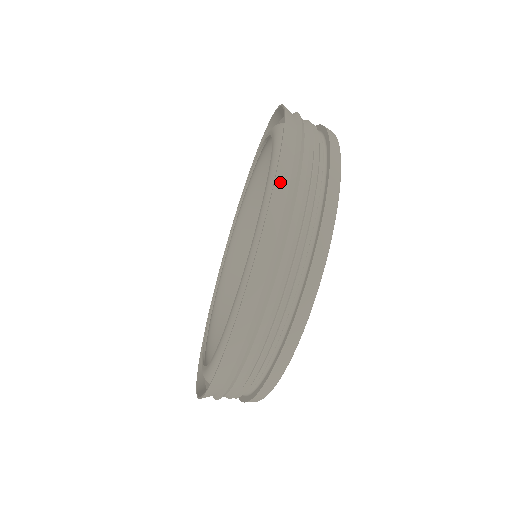
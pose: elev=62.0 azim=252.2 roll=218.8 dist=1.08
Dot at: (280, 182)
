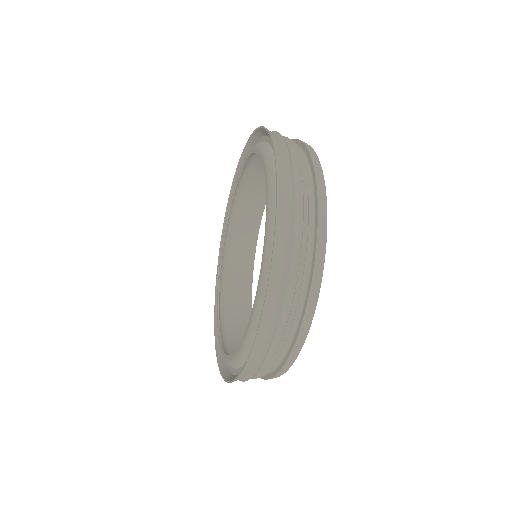
Dot at: (281, 184)
